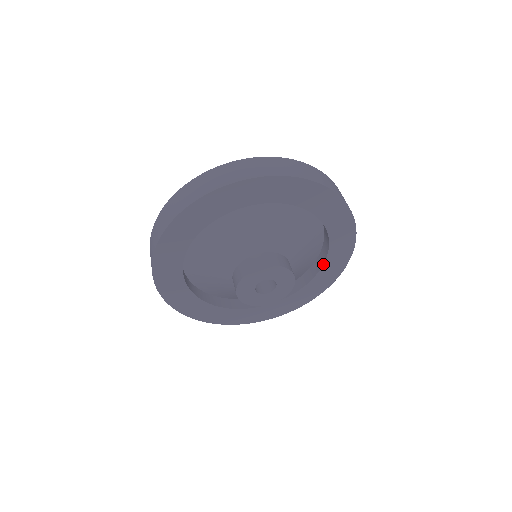
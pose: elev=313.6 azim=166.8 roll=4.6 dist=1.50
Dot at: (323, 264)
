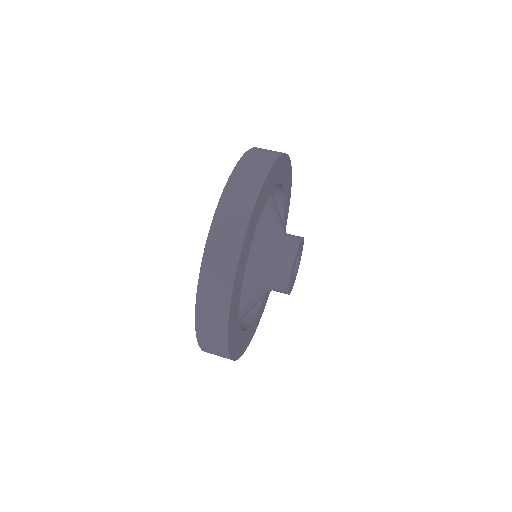
Dot at: (282, 221)
